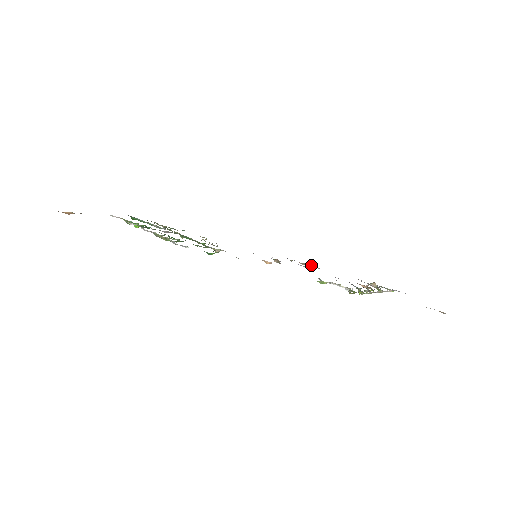
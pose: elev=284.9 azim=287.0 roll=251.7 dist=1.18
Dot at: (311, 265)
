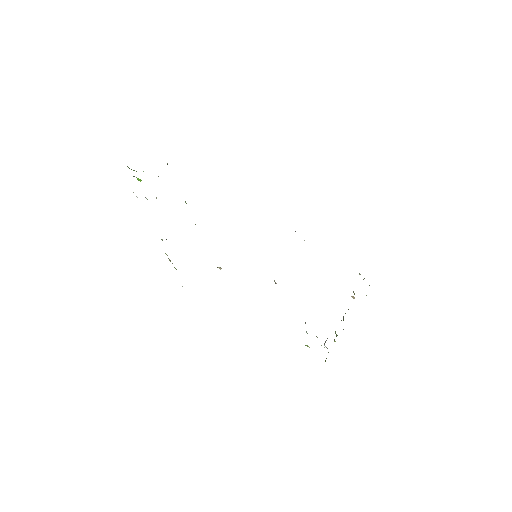
Dot at: occluded
